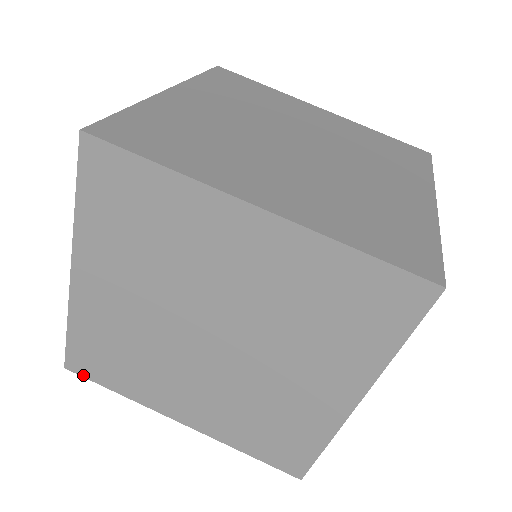
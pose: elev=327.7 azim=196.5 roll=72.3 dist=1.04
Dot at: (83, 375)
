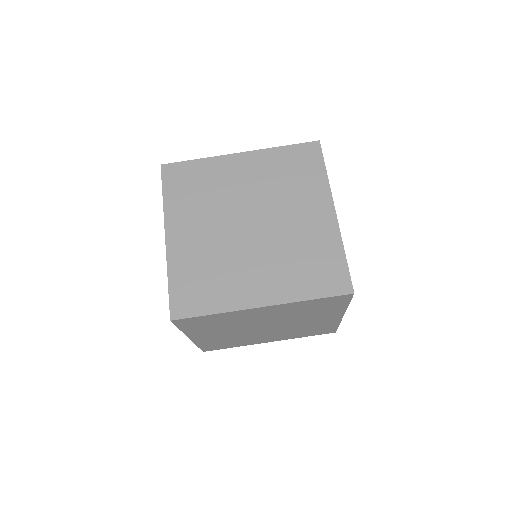
Dot at: occluded
